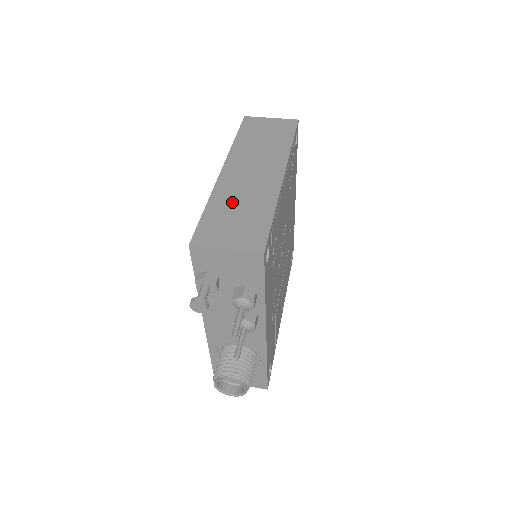
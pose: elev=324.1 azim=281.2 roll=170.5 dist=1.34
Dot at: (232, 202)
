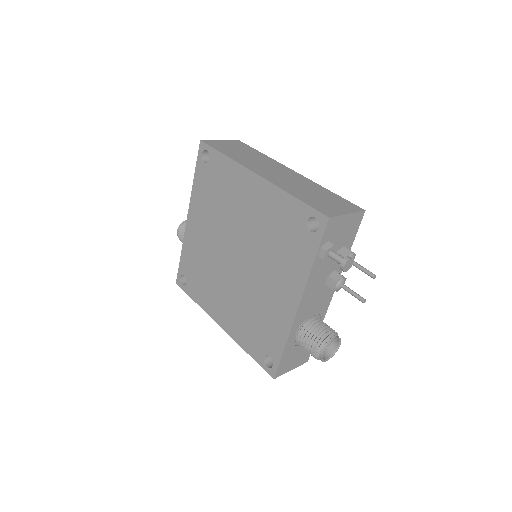
Dot at: (301, 190)
